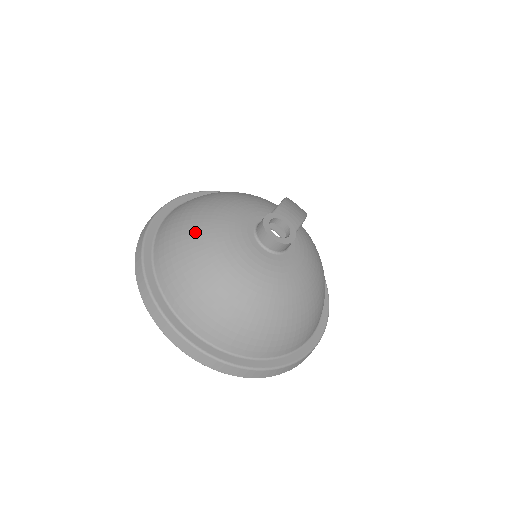
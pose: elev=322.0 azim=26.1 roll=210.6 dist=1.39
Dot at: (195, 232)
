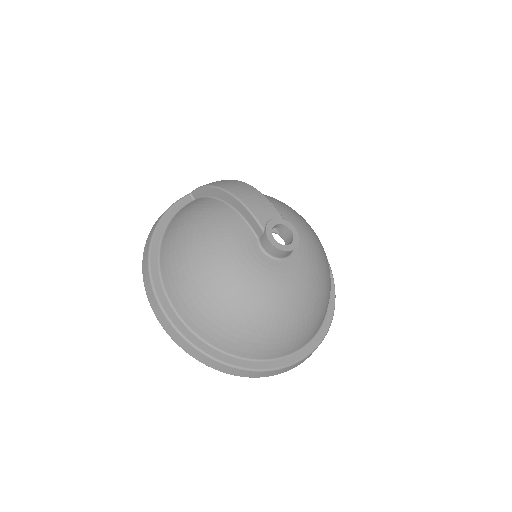
Dot at: (242, 308)
